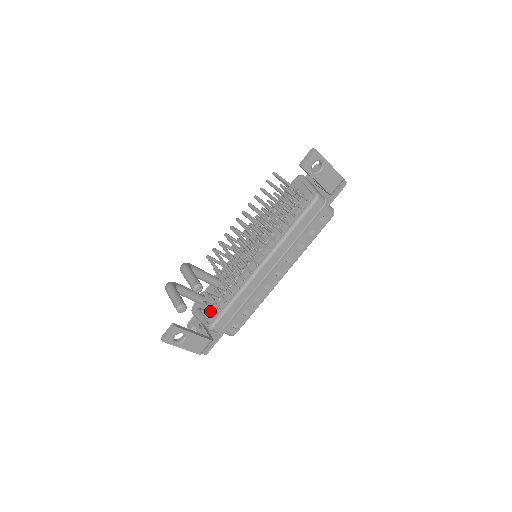
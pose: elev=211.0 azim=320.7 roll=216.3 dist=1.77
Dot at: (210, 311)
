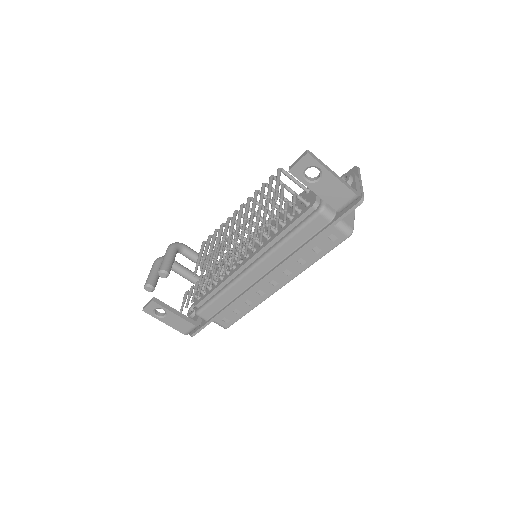
Dot at: (188, 298)
